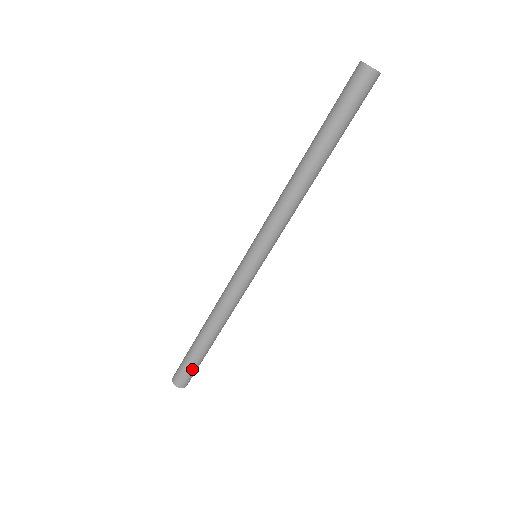
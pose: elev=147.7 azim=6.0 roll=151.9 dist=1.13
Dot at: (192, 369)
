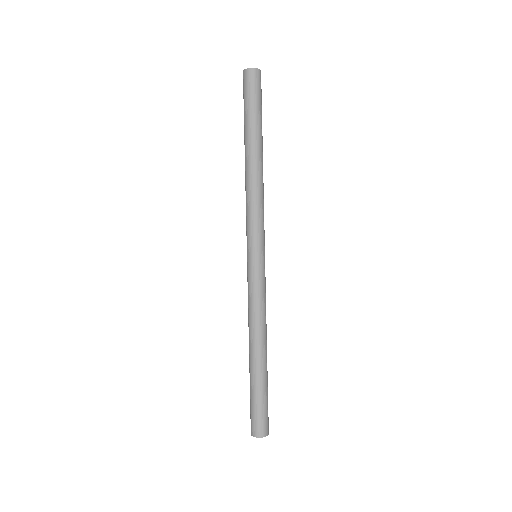
Dot at: (264, 406)
